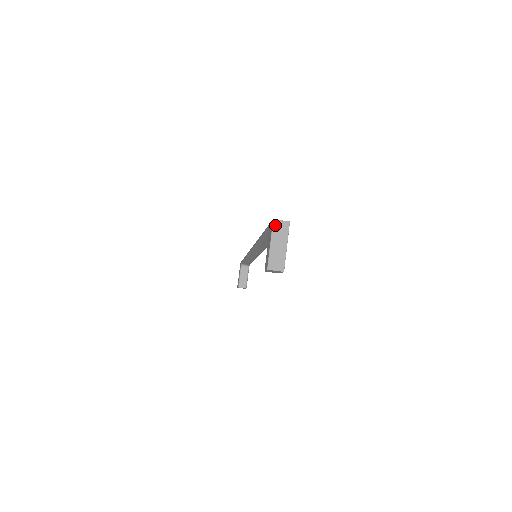
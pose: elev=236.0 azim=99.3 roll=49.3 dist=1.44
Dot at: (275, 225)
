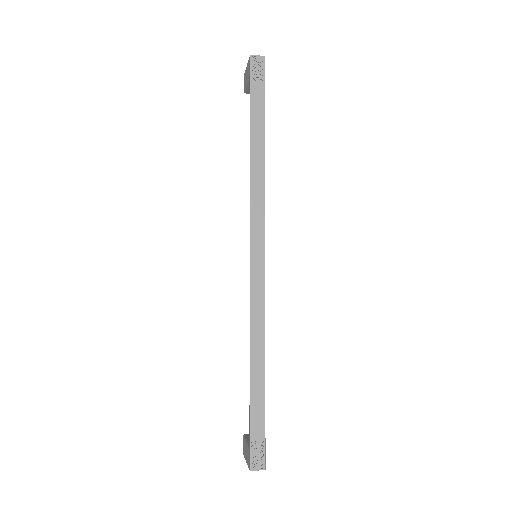
Dot at: (251, 469)
